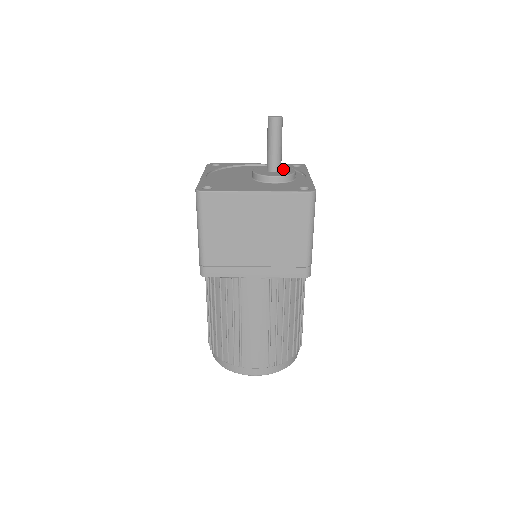
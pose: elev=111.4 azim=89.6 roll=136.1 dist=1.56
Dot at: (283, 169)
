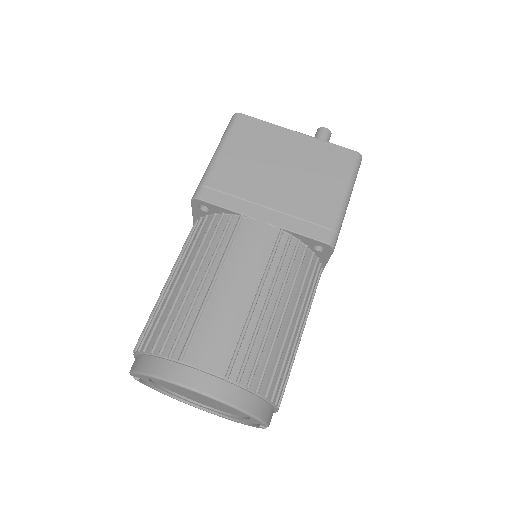
Dot at: occluded
